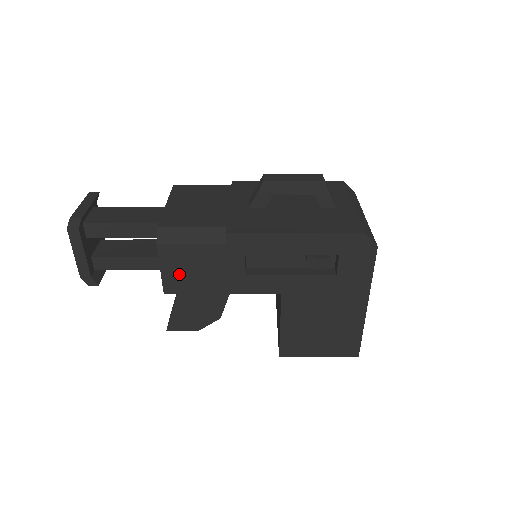
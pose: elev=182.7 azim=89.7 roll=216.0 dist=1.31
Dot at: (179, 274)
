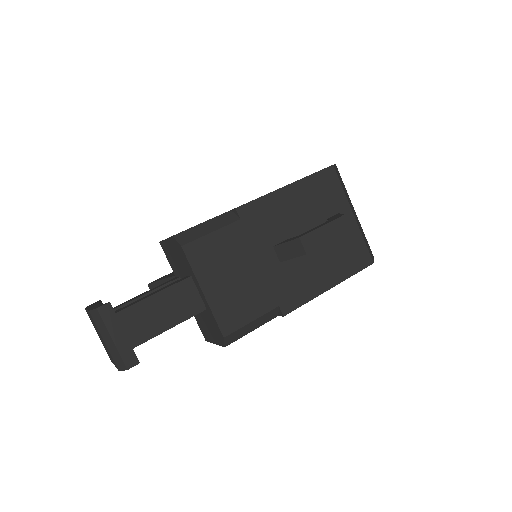
Dot at: occluded
